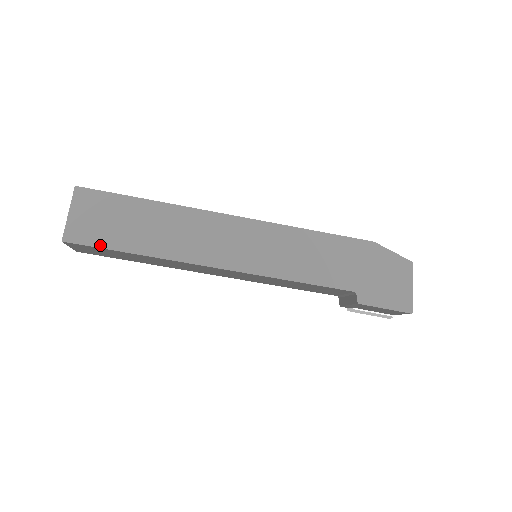
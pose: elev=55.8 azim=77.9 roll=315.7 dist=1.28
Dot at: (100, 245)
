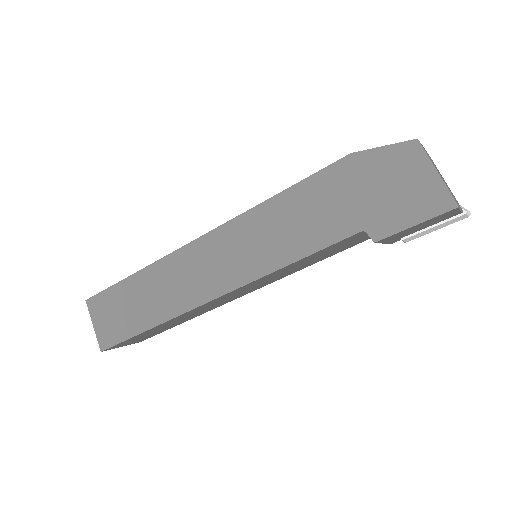
Dot at: (123, 338)
